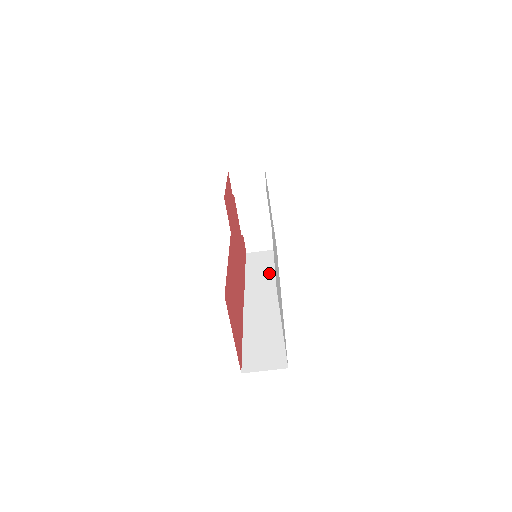
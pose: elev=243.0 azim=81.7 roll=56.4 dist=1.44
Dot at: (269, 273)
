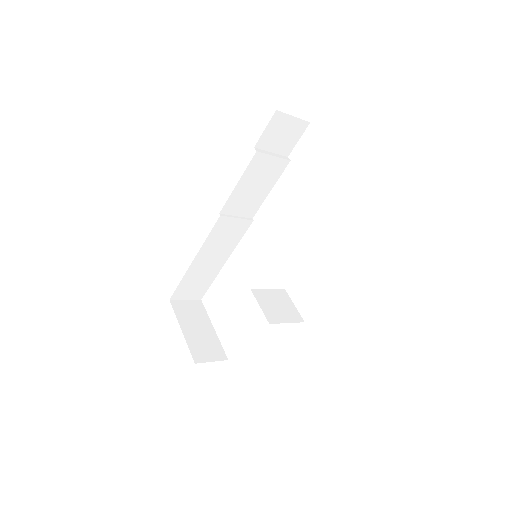
Dot at: (264, 185)
